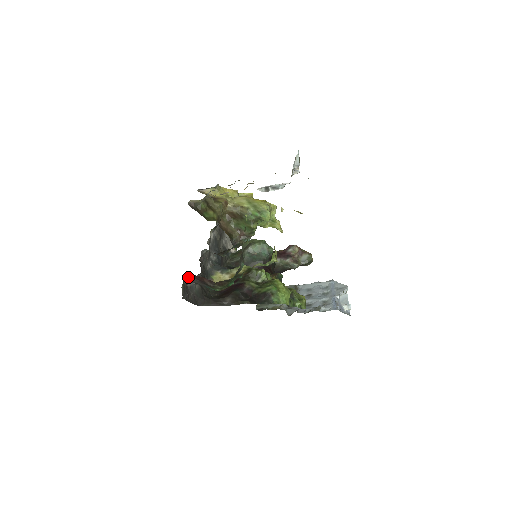
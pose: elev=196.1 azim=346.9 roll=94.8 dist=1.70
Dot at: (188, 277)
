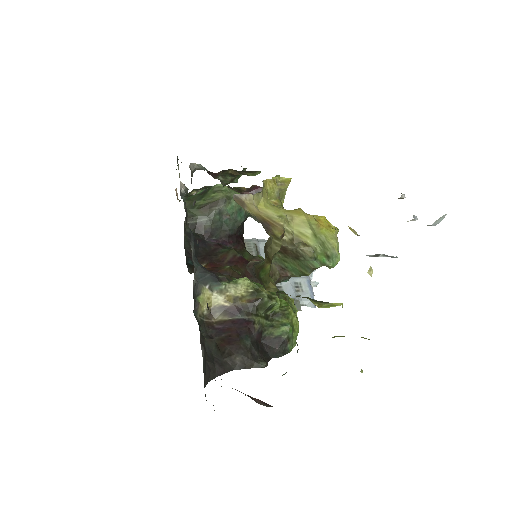
Dot at: occluded
